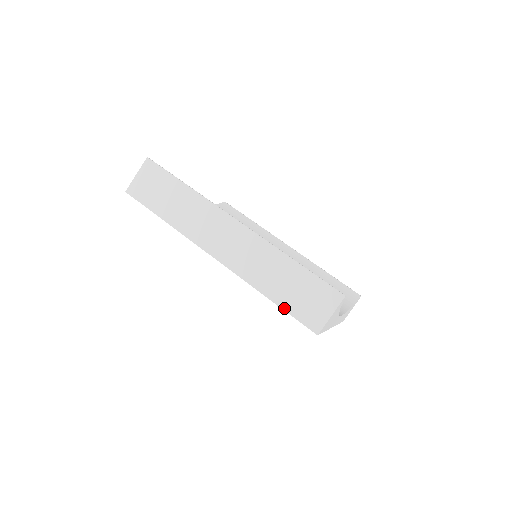
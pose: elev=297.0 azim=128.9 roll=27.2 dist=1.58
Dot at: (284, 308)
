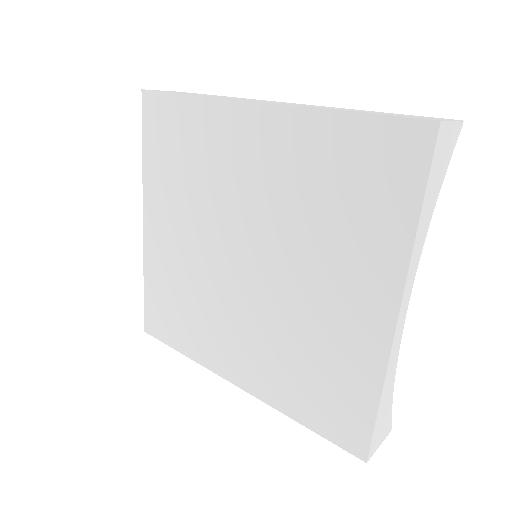
Dot at: (373, 113)
